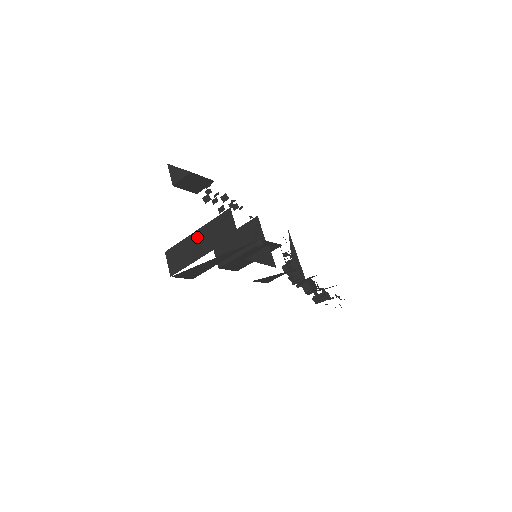
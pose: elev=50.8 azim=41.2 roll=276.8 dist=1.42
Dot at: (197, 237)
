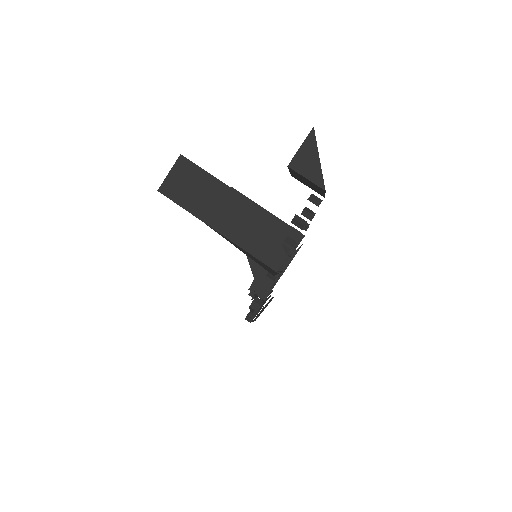
Dot at: (234, 202)
